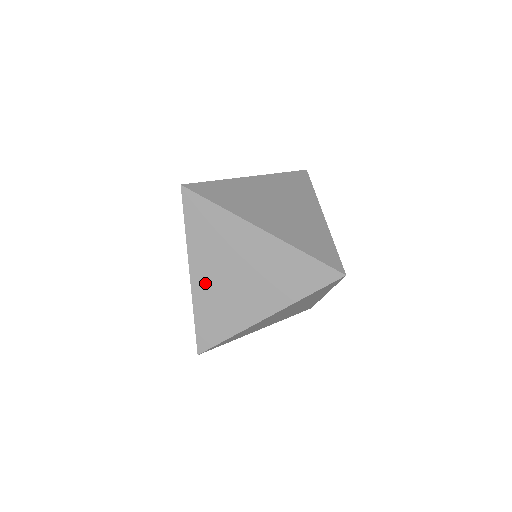
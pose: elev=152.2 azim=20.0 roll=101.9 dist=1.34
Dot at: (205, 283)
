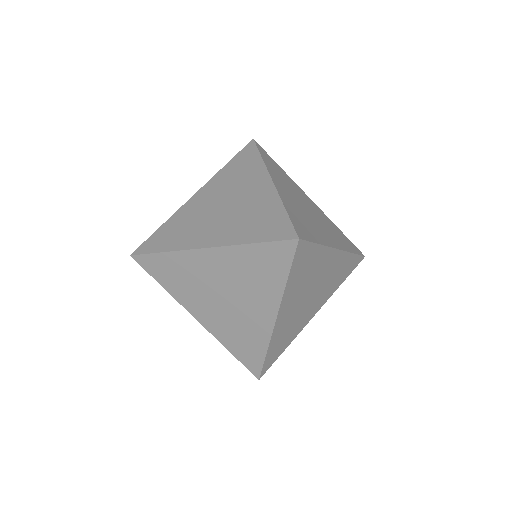
Dot at: (196, 204)
